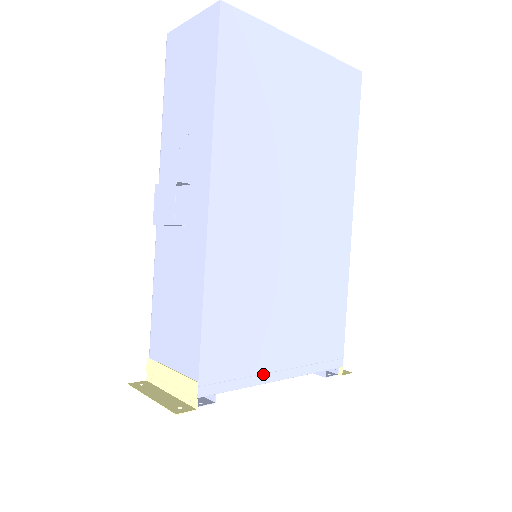
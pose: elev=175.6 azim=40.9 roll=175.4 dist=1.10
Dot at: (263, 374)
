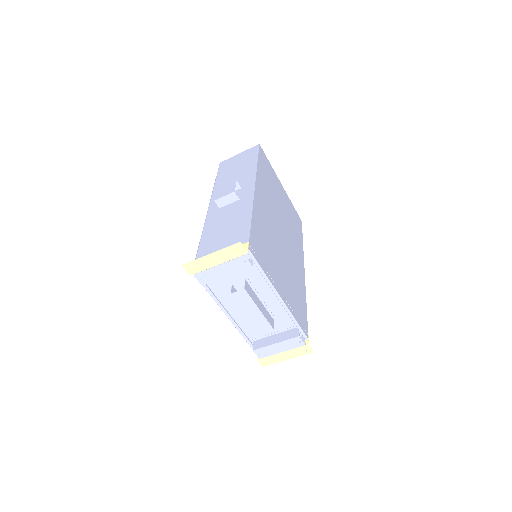
Dot at: (273, 282)
